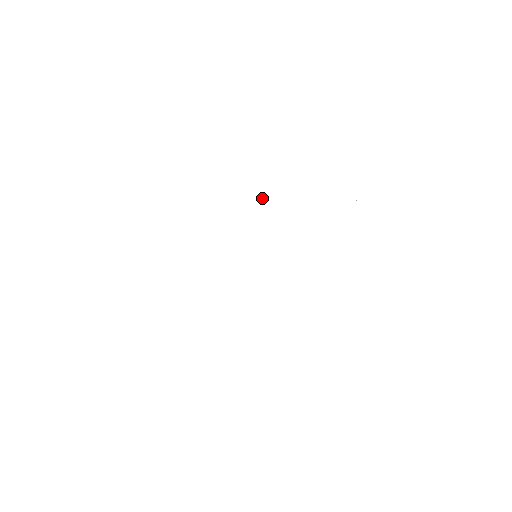
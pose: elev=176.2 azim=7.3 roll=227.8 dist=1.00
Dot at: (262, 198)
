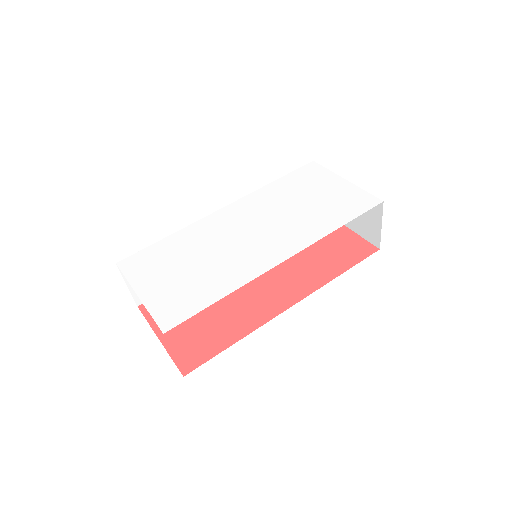
Dot at: (222, 215)
